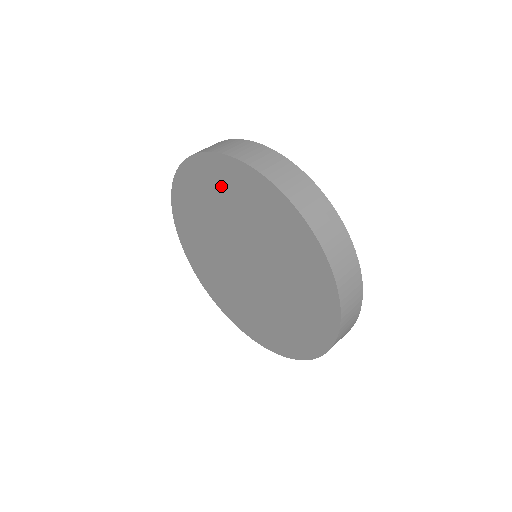
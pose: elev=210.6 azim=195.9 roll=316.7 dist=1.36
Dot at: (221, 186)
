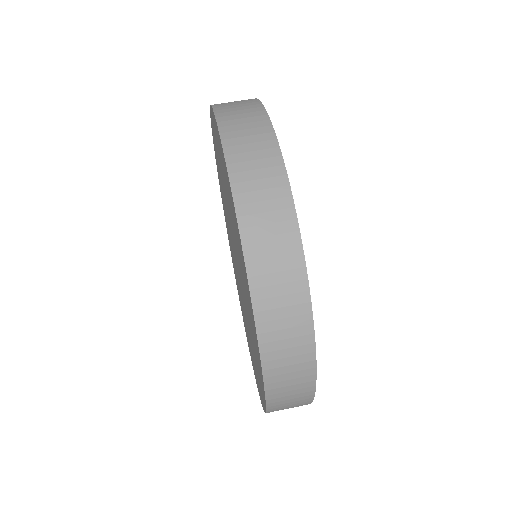
Dot at: (220, 183)
